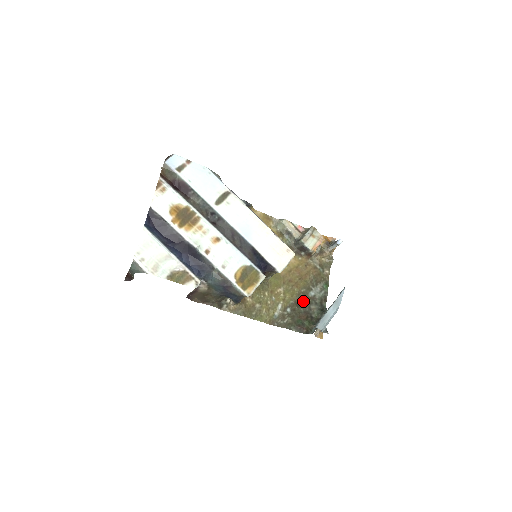
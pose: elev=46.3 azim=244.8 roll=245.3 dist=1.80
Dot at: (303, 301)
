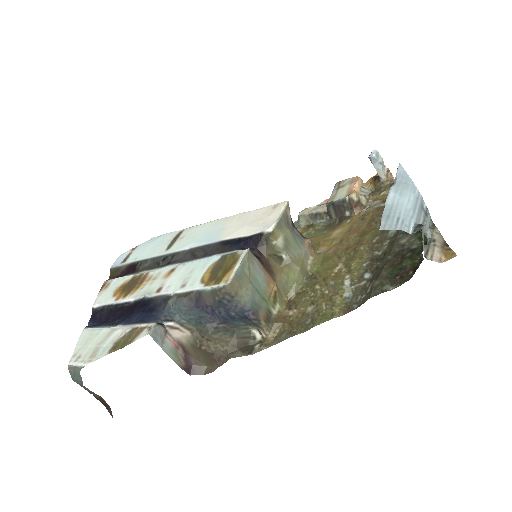
Dot at: (385, 249)
